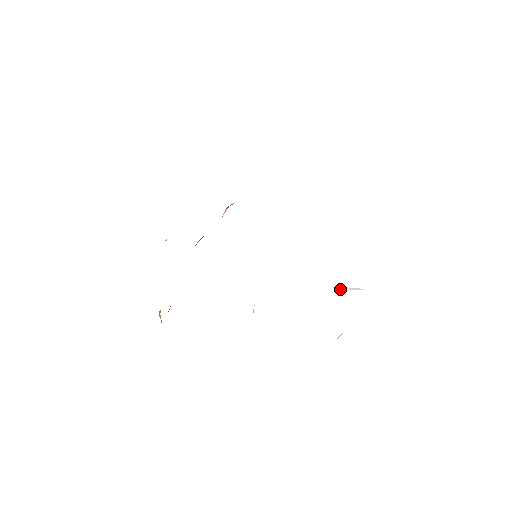
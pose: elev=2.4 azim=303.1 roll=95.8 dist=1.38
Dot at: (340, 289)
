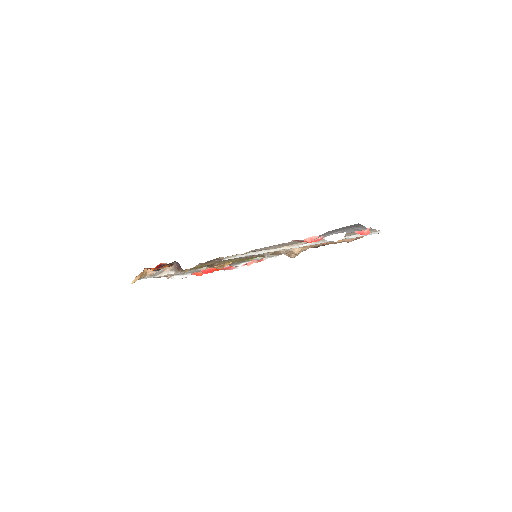
Dot at: occluded
